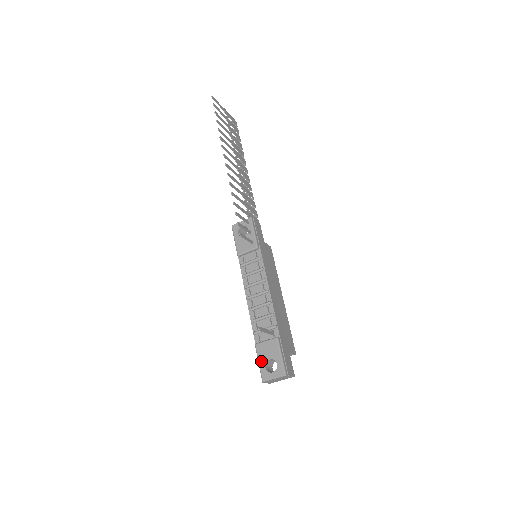
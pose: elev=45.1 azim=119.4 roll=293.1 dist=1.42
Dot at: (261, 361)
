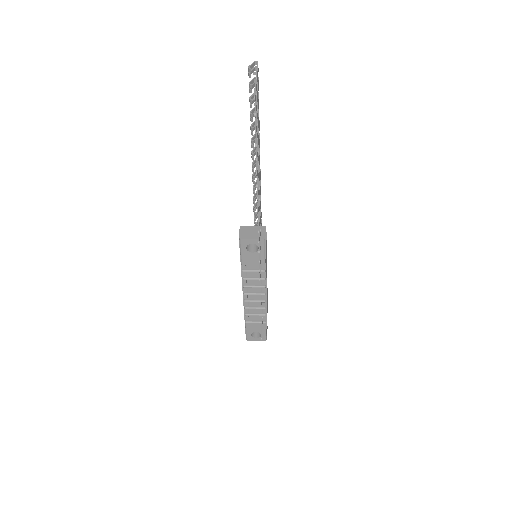
Dot at: (249, 332)
